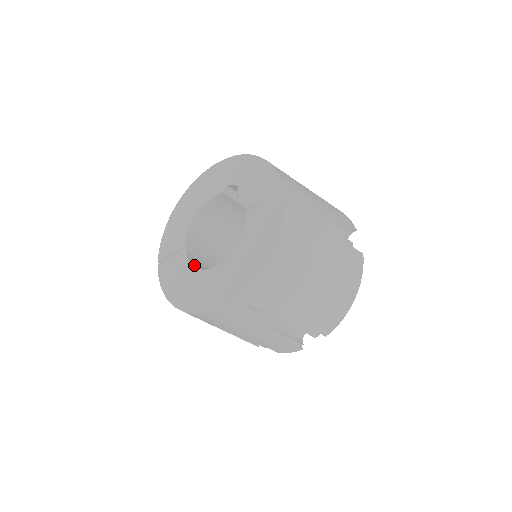
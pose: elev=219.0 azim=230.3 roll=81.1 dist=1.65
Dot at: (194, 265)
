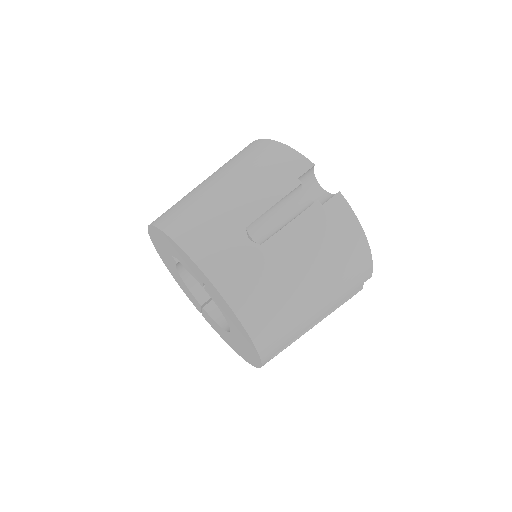
Dot at: (219, 319)
